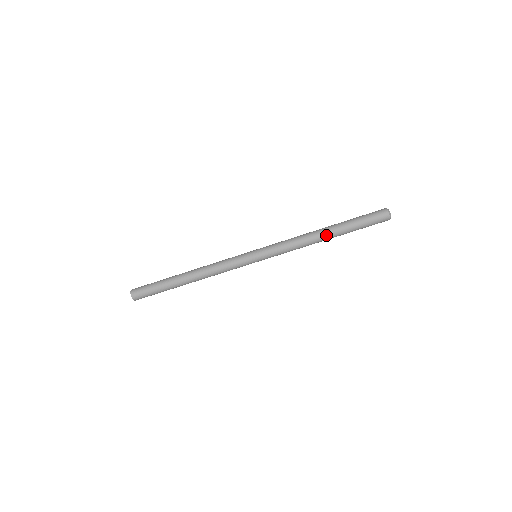
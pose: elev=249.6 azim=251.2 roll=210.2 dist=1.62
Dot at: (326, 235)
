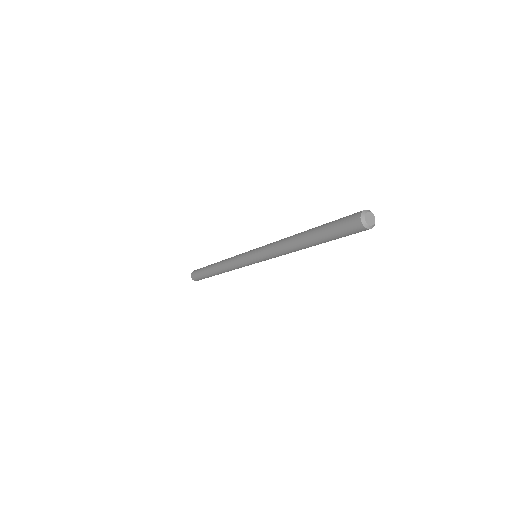
Dot at: occluded
